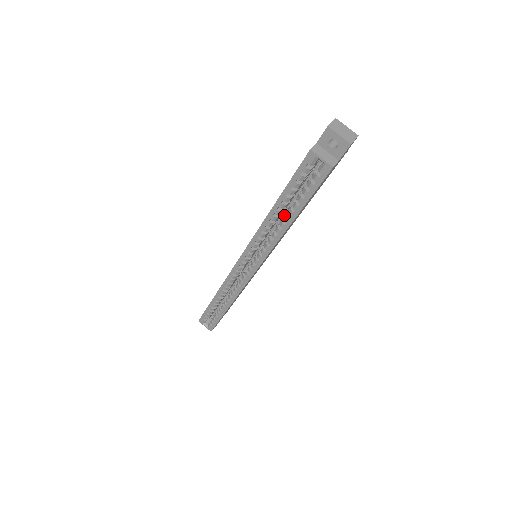
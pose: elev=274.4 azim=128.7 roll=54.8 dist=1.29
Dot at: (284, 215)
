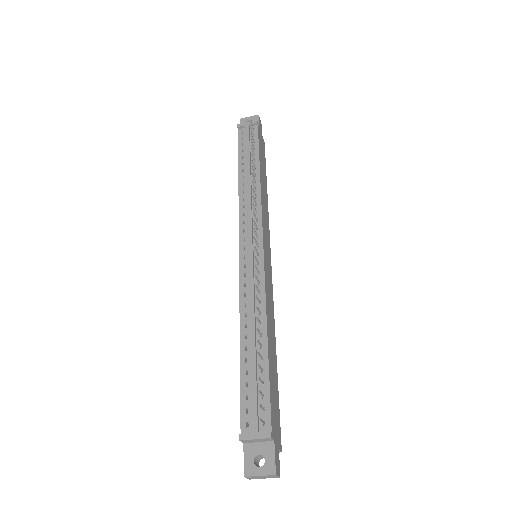
Dot at: occluded
